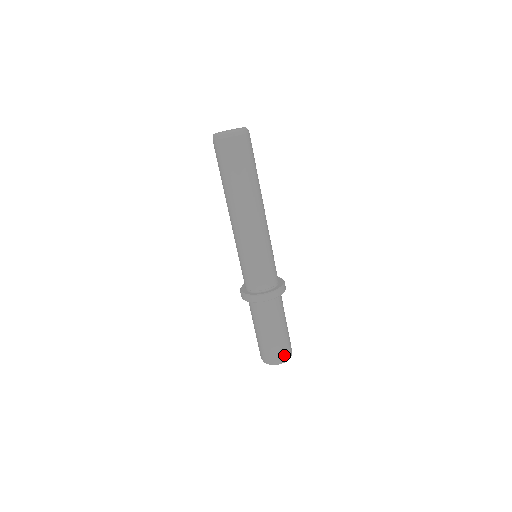
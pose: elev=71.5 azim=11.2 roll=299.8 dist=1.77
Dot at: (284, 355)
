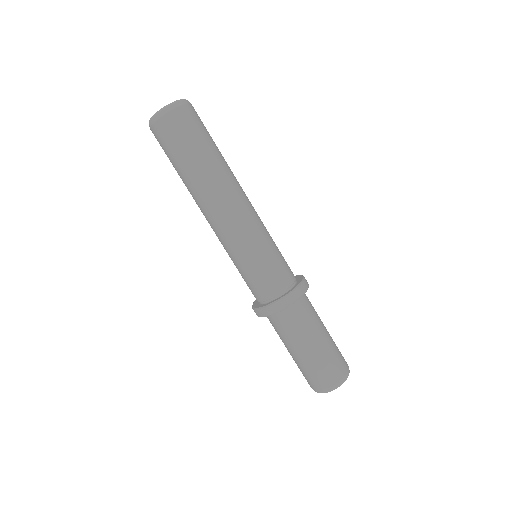
Dot at: (345, 361)
